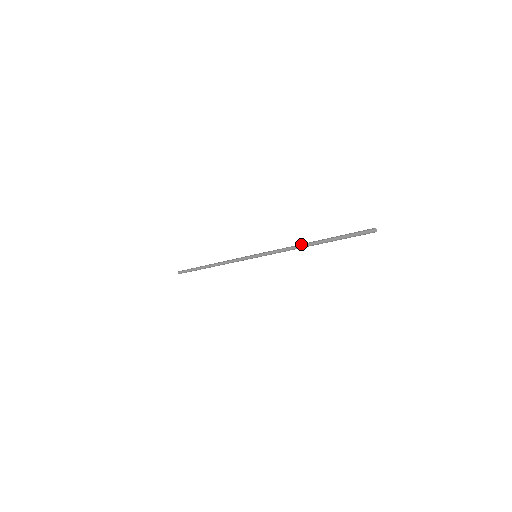
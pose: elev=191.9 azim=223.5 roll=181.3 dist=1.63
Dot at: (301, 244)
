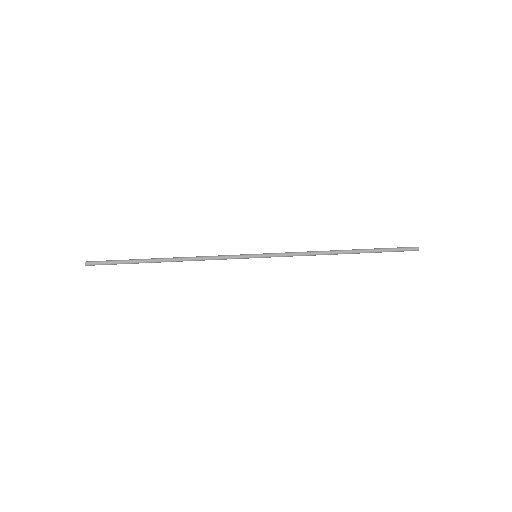
Dot at: (330, 252)
